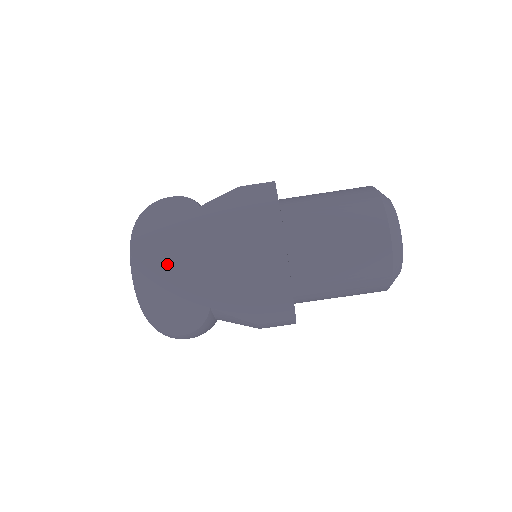
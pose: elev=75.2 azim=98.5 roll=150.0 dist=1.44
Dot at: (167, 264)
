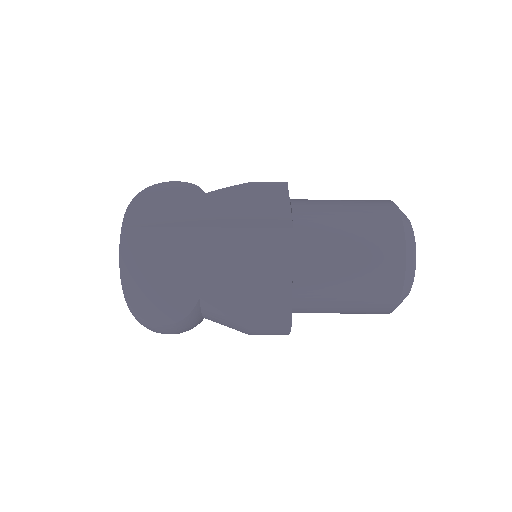
Dot at: (161, 241)
